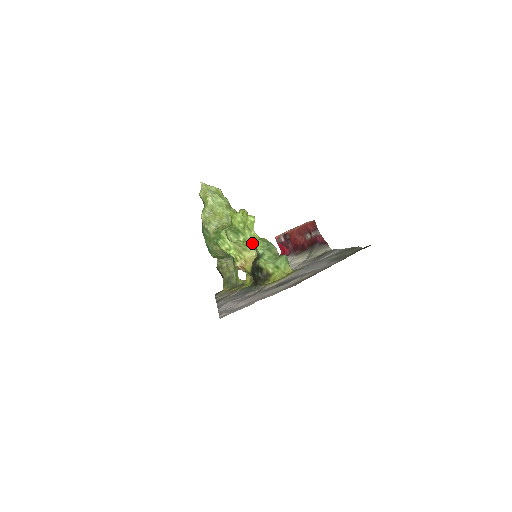
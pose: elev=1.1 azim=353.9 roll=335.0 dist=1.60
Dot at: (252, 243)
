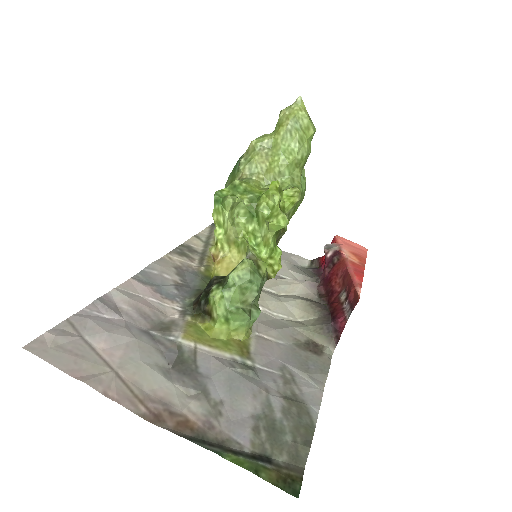
Dot at: (249, 249)
